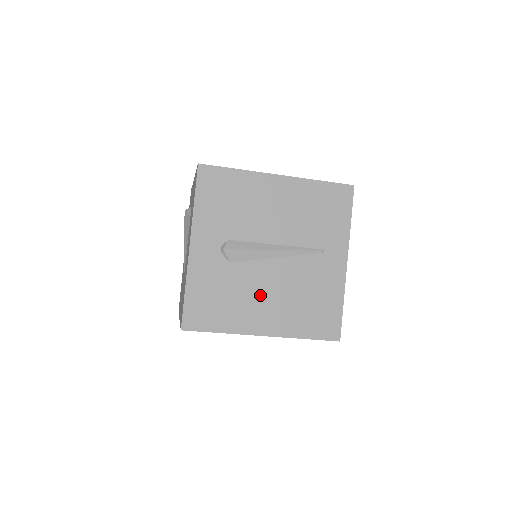
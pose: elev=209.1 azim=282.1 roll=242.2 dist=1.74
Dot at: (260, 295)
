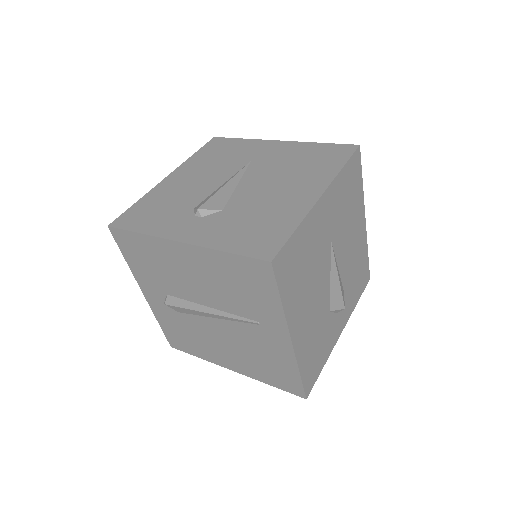
Dot at: (215, 342)
